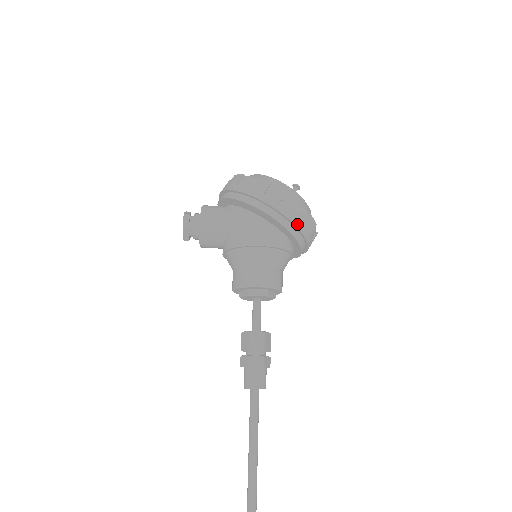
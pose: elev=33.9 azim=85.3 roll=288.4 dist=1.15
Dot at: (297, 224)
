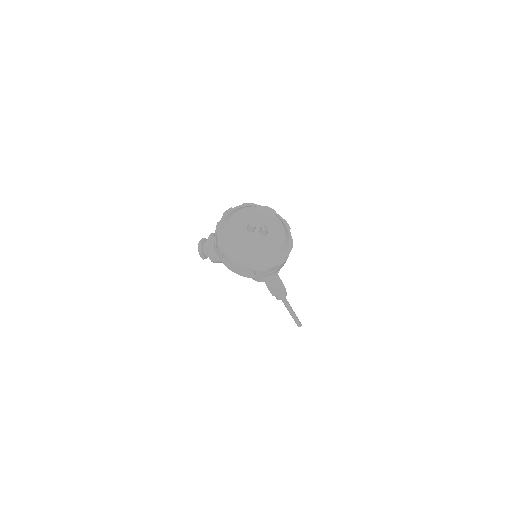
Dot at: (271, 274)
